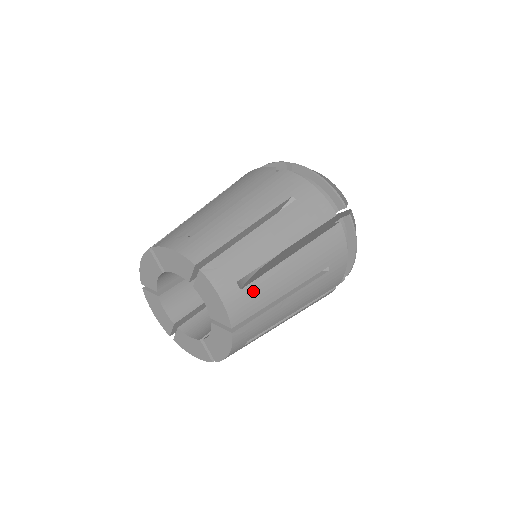
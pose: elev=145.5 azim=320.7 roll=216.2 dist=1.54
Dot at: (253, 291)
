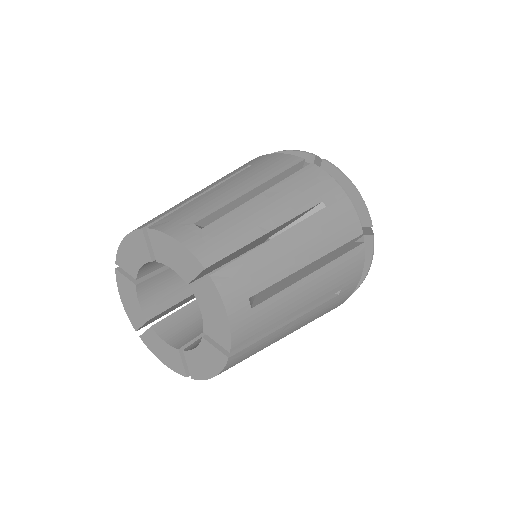
Dot at: (263, 311)
